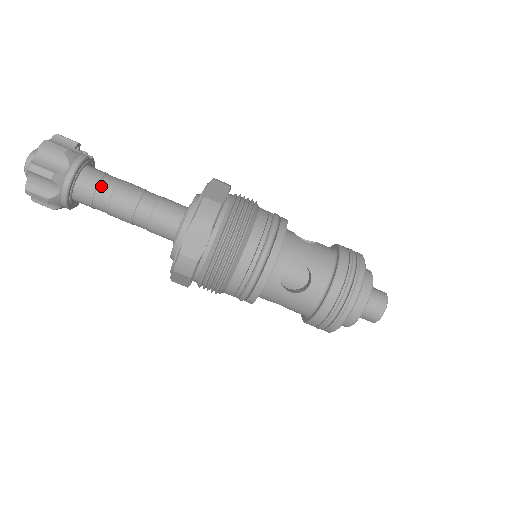
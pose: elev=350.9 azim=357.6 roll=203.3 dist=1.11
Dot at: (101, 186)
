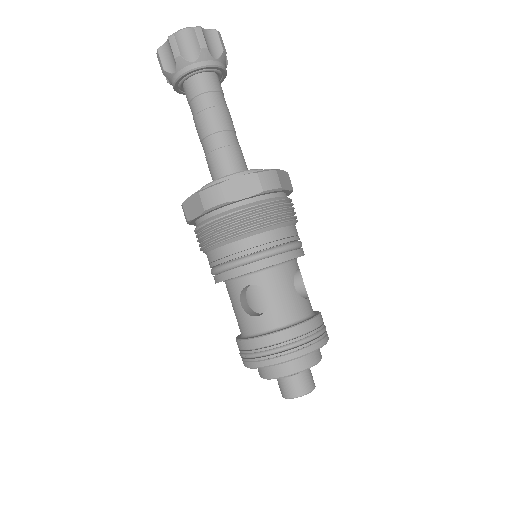
Dot at: occluded
